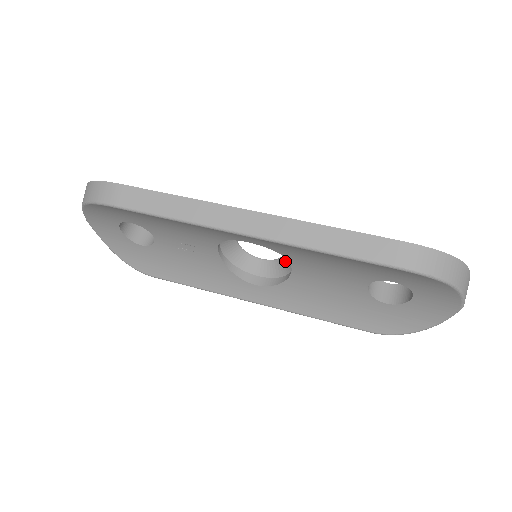
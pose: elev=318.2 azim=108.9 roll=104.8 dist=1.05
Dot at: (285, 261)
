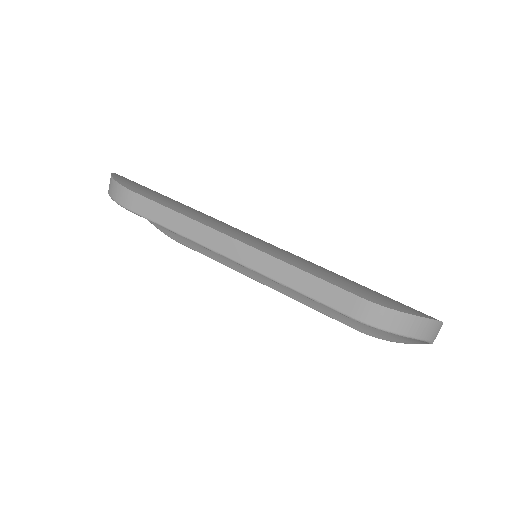
Dot at: occluded
